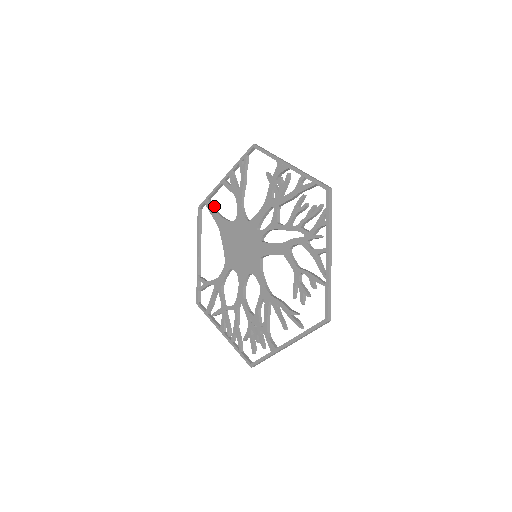
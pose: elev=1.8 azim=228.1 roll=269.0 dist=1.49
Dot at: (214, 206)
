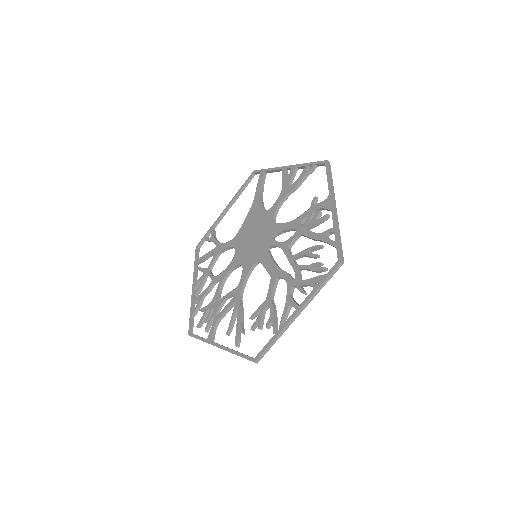
Dot at: (264, 182)
